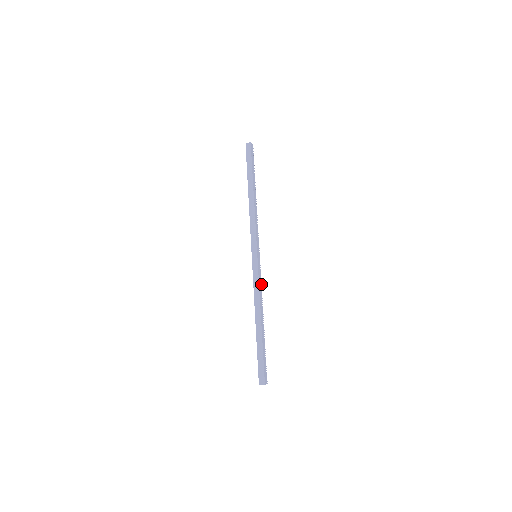
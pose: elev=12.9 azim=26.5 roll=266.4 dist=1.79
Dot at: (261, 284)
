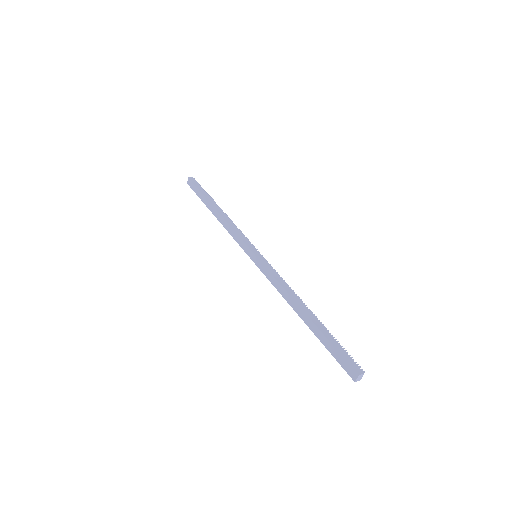
Dot at: (279, 275)
